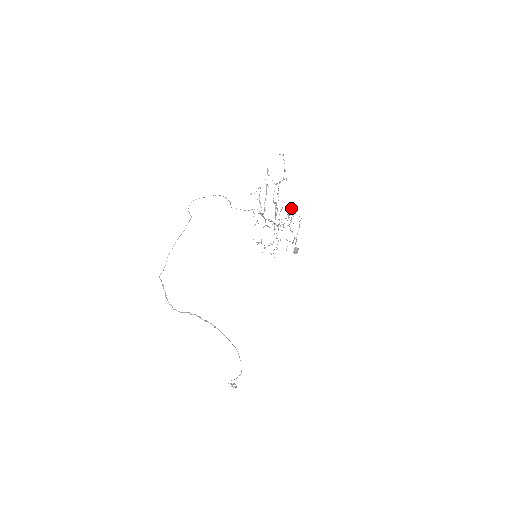
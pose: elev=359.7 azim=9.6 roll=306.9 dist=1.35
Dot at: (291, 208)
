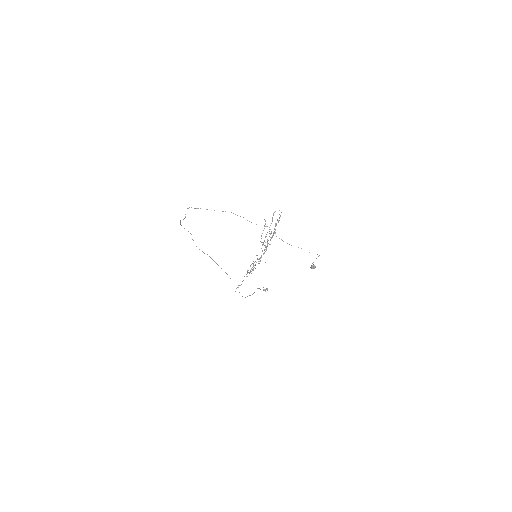
Dot at: occluded
